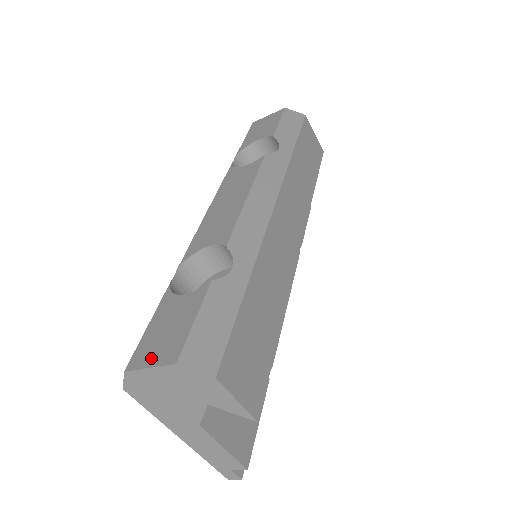
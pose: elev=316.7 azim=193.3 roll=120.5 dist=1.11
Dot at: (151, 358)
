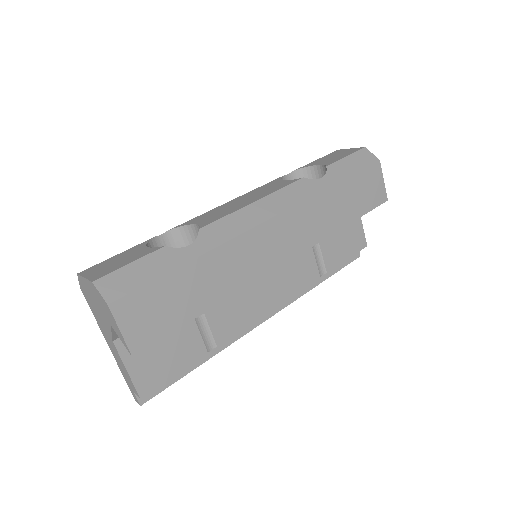
Dot at: (91, 273)
